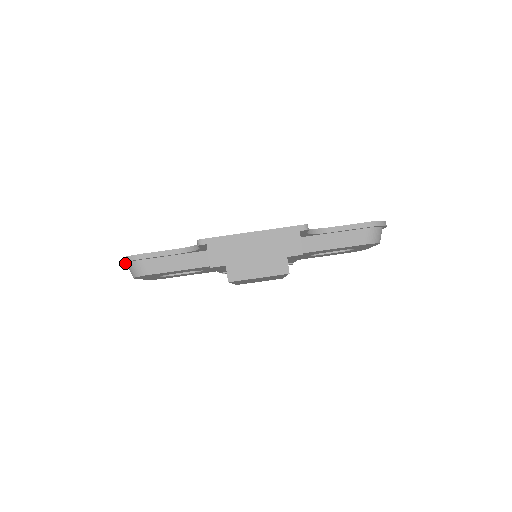
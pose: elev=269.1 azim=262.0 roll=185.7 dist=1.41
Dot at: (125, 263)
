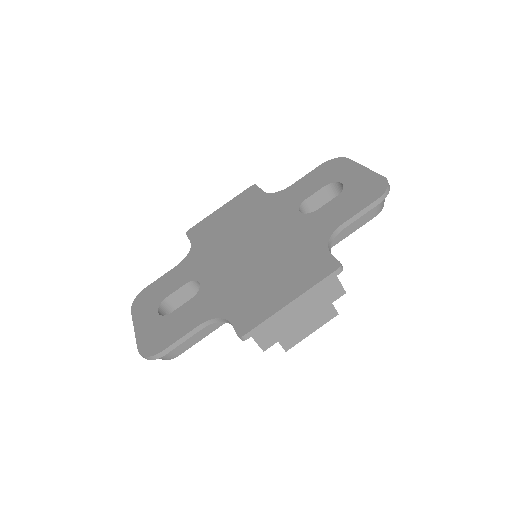
Dot at: occluded
